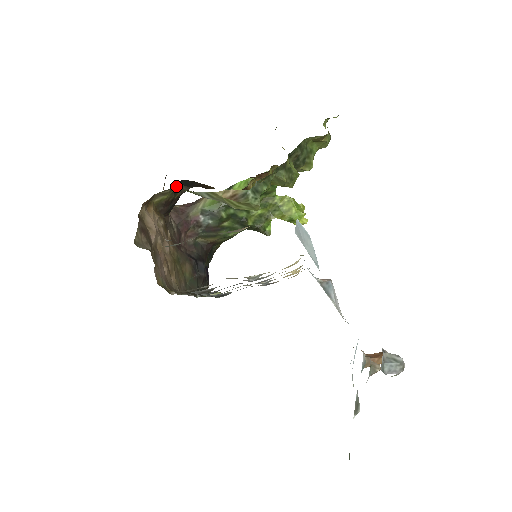
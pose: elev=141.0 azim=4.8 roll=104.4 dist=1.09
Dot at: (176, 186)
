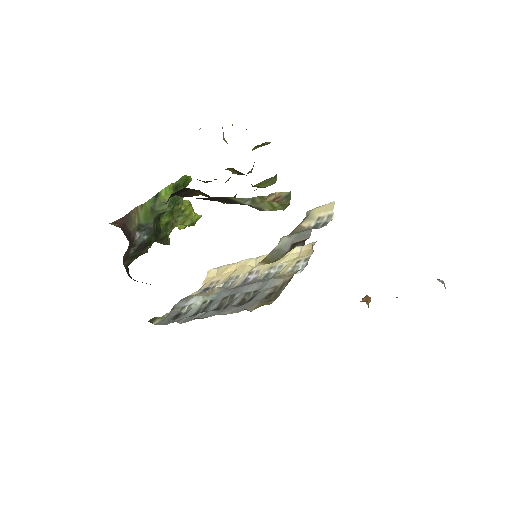
Dot at: occluded
